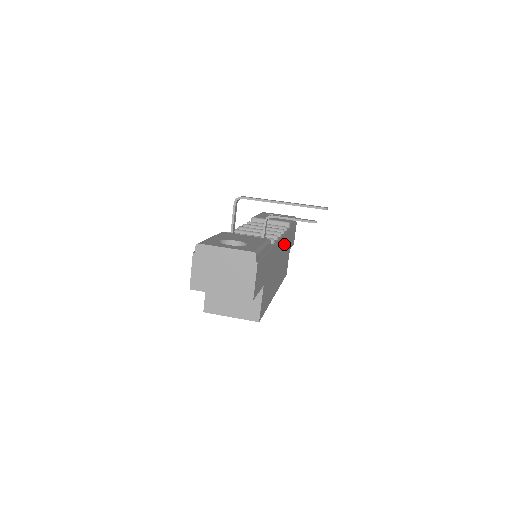
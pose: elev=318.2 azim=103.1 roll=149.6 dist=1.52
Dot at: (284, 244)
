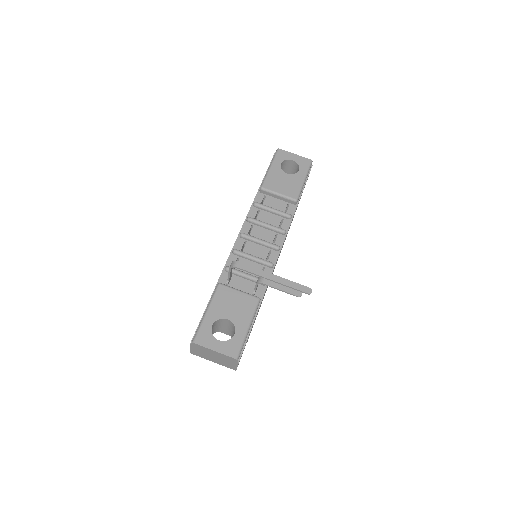
Dot at: occluded
